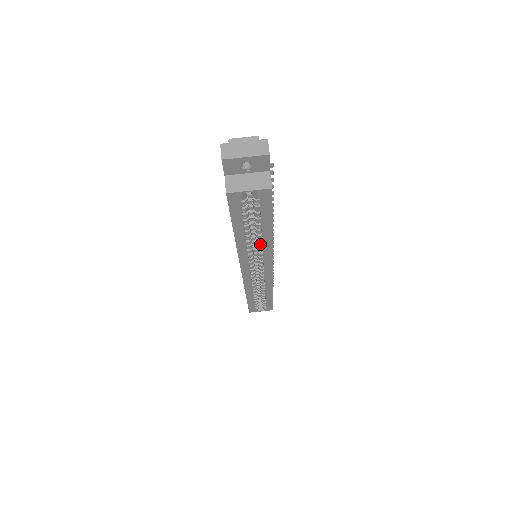
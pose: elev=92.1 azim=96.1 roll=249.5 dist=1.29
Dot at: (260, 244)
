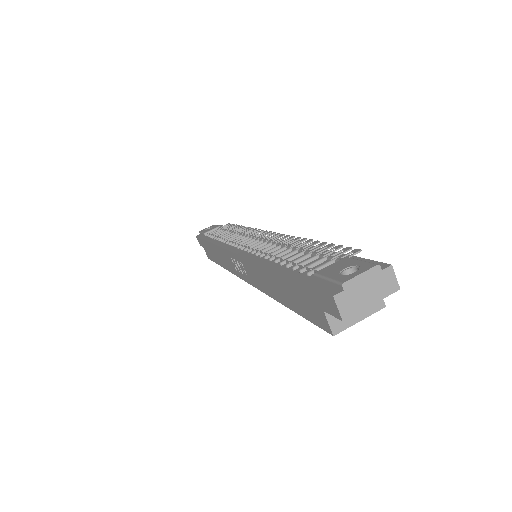
Dot at: occluded
